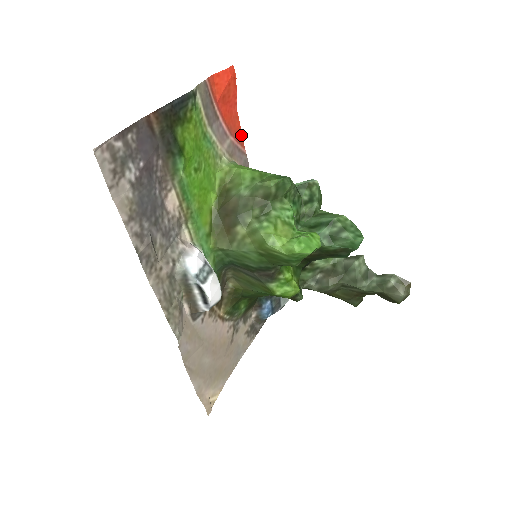
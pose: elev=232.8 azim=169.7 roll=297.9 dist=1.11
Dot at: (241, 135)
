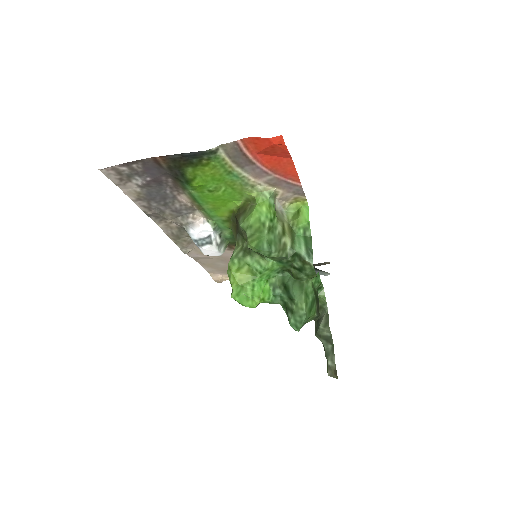
Dot at: (296, 174)
